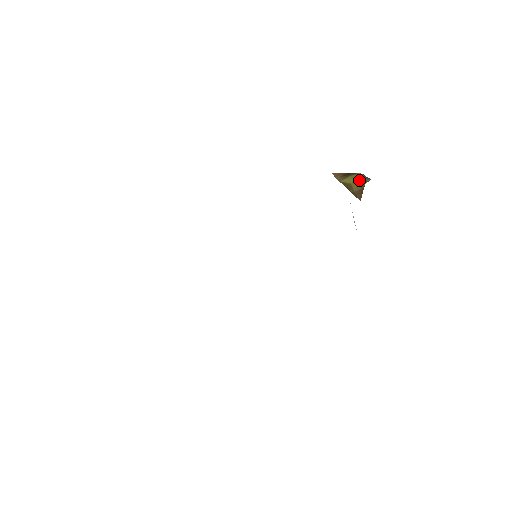
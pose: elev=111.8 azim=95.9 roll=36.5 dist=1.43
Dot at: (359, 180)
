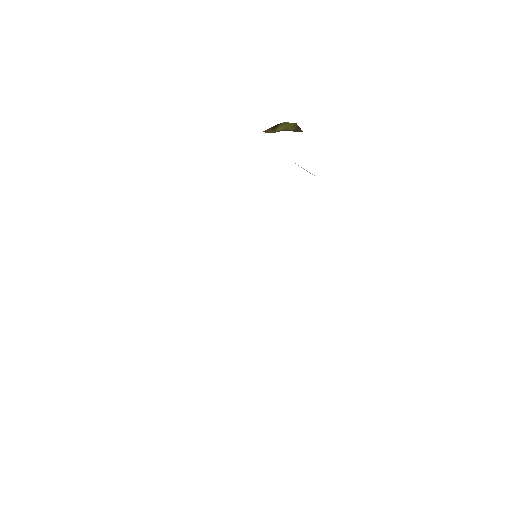
Dot at: (288, 125)
